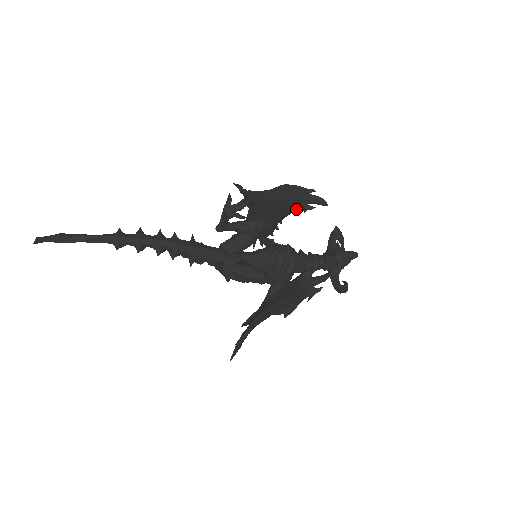
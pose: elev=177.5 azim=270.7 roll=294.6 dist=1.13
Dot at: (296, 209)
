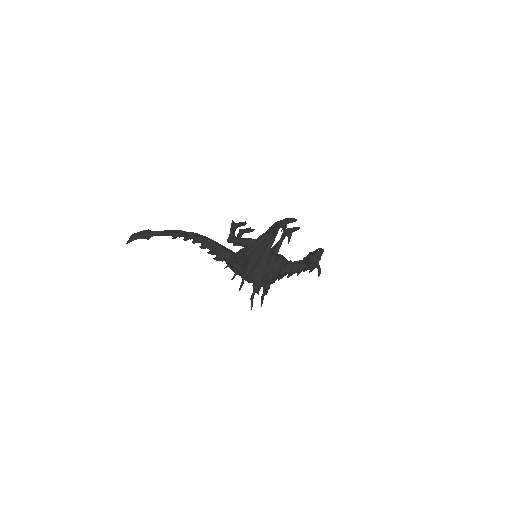
Dot at: occluded
